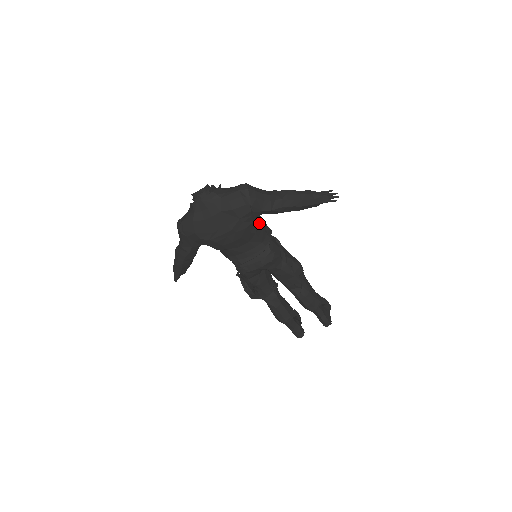
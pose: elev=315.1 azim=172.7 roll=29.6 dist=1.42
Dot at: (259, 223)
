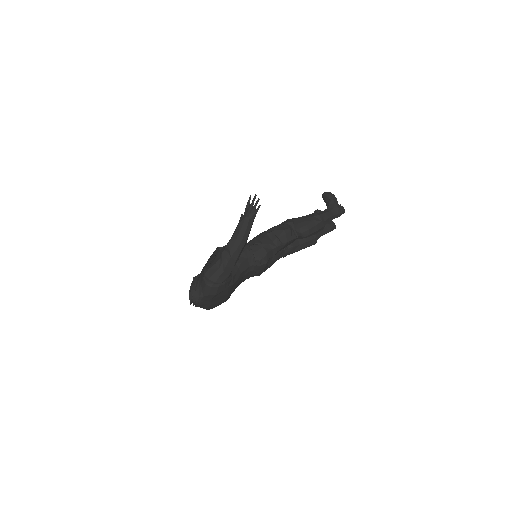
Dot at: (236, 266)
